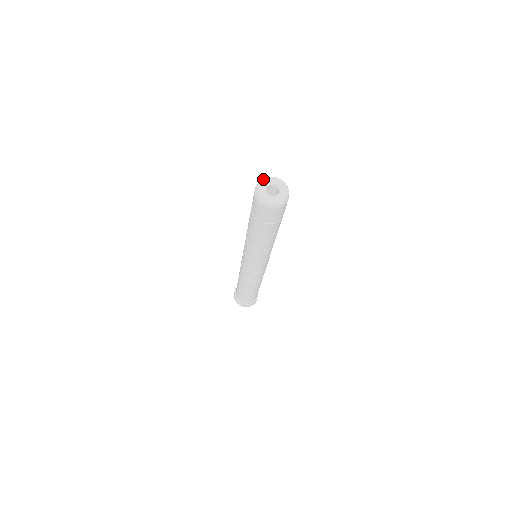
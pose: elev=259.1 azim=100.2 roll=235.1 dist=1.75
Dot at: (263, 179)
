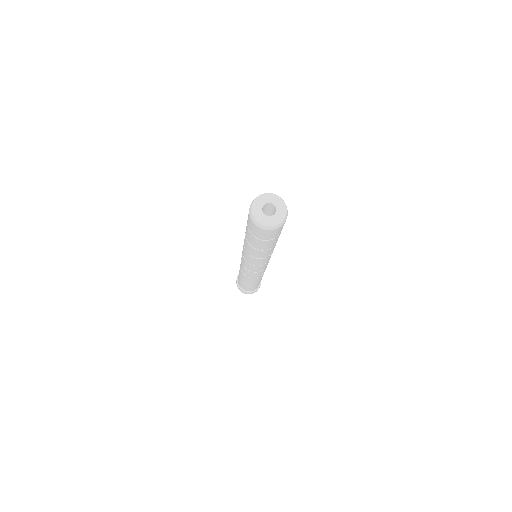
Dot at: (257, 198)
